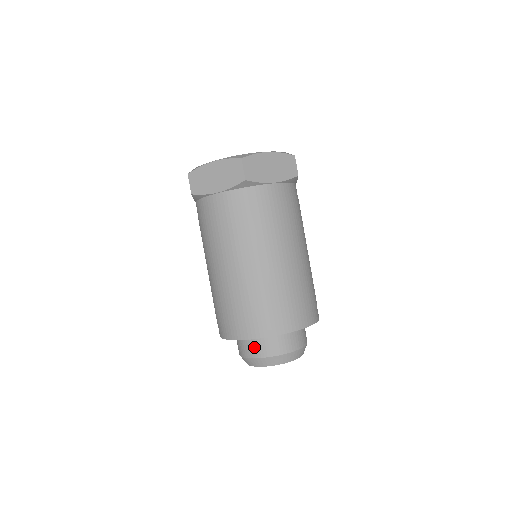
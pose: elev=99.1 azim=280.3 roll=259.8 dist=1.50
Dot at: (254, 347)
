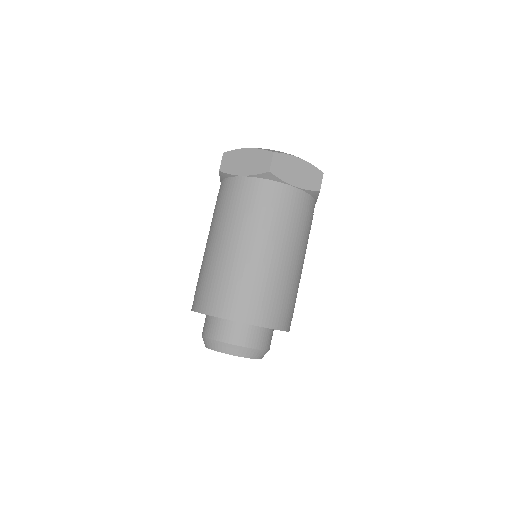
Dot at: (217, 329)
